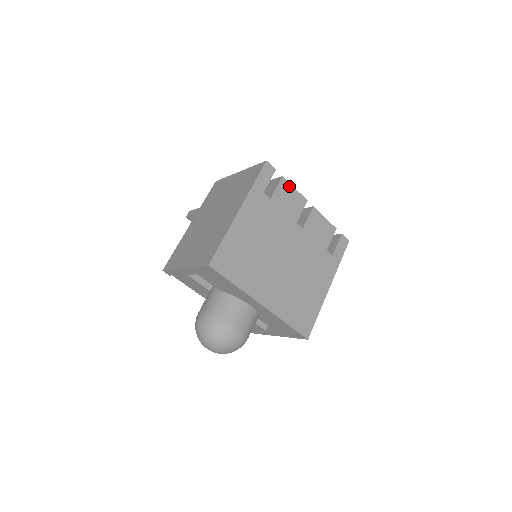
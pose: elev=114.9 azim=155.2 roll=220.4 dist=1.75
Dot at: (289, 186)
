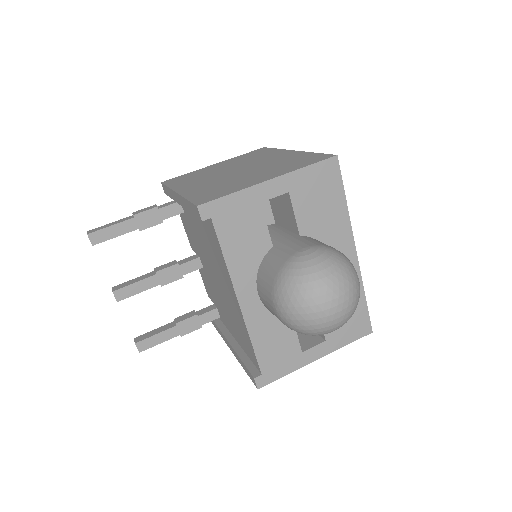
Dot at: occluded
